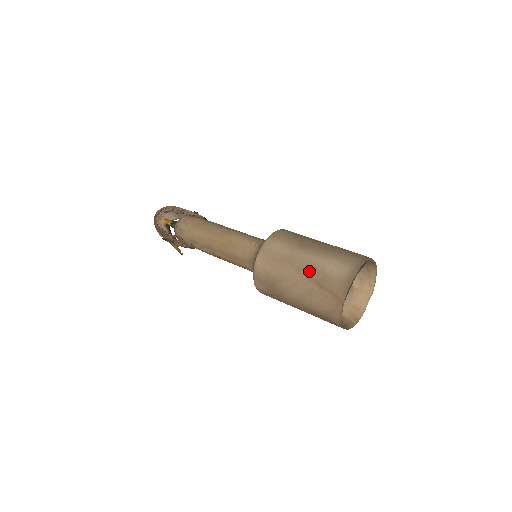
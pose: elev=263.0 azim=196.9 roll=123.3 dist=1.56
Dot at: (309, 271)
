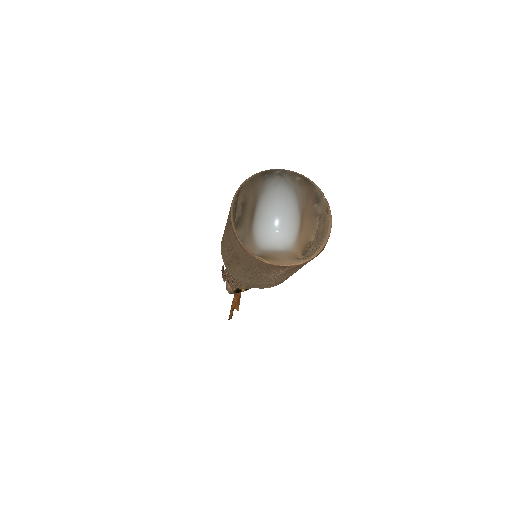
Dot at: occluded
